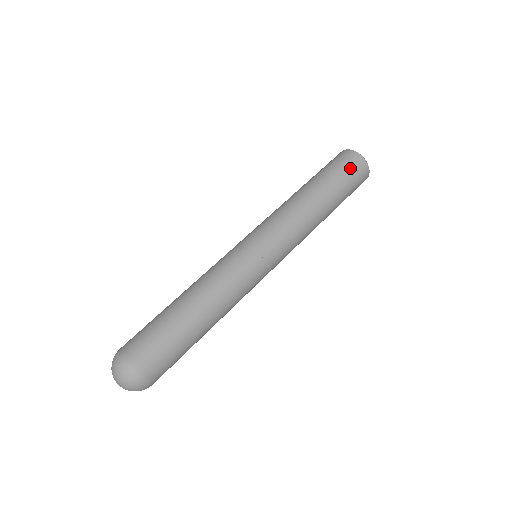
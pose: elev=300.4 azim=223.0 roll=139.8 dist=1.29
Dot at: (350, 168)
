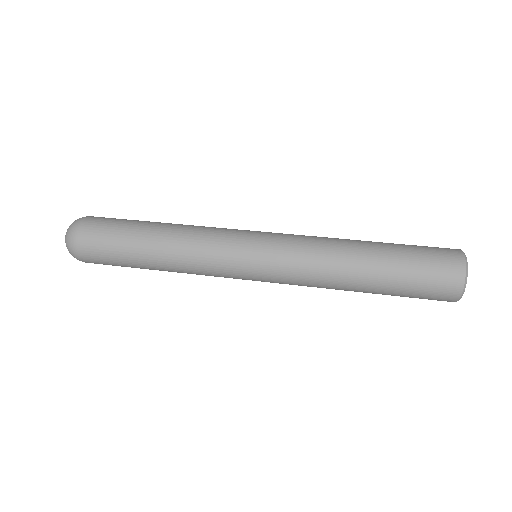
Dot at: (433, 283)
